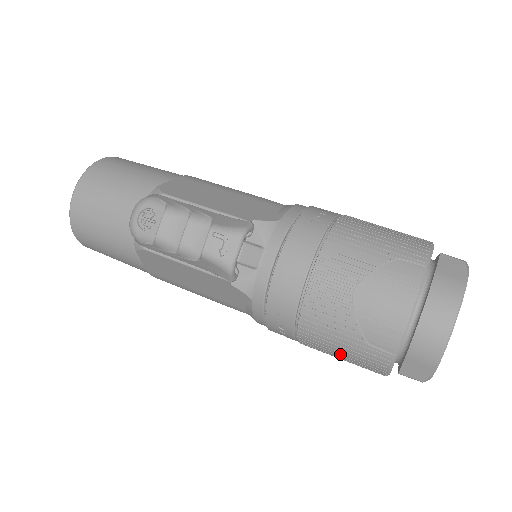
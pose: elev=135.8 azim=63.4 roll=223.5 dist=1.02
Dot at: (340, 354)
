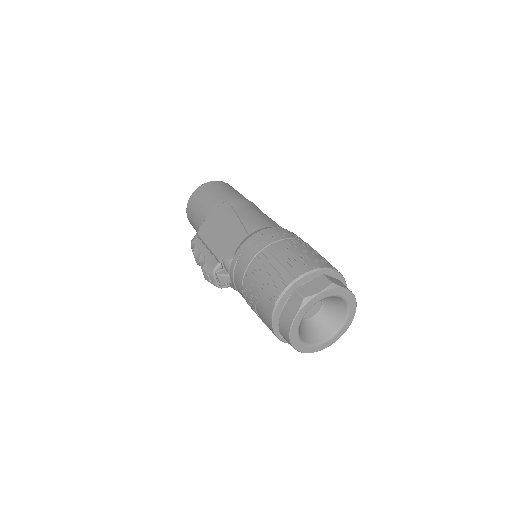
Dot at: occluded
